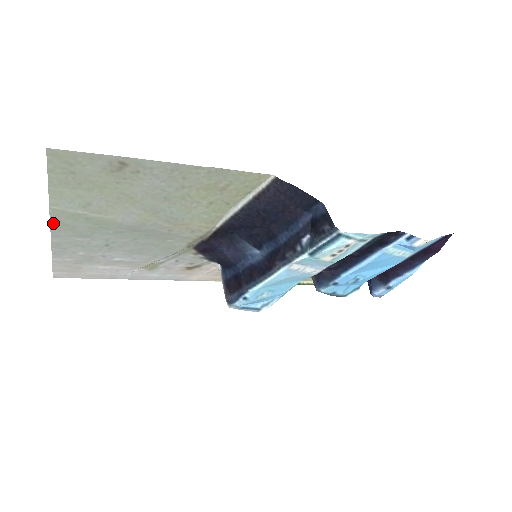
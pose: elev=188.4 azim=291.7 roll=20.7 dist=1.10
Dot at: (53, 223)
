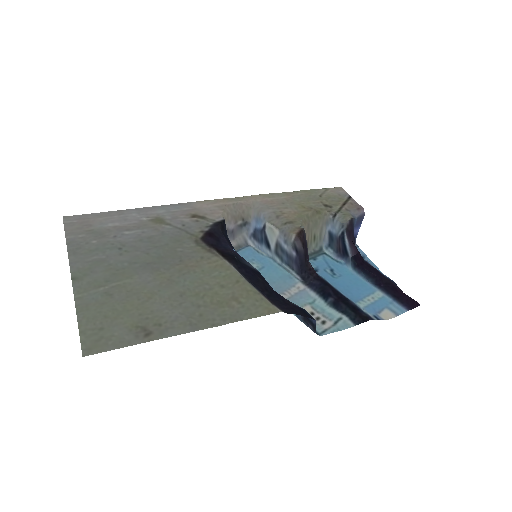
Dot at: (74, 278)
